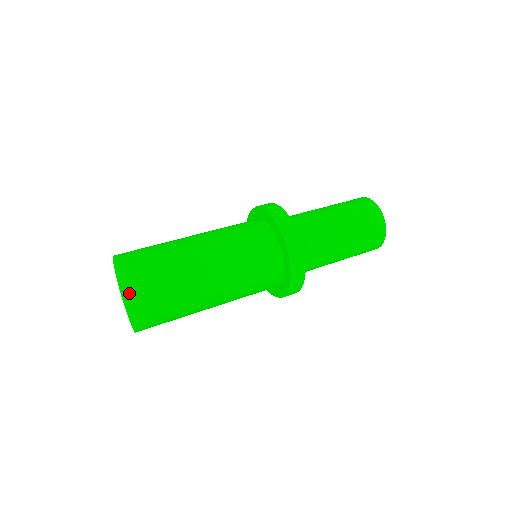
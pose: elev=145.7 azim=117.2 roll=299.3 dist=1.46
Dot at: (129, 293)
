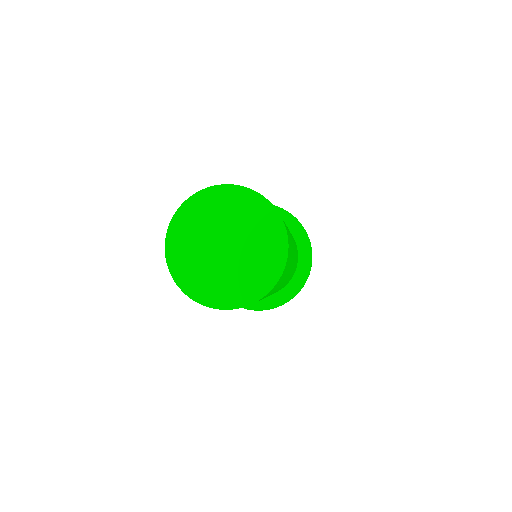
Dot at: (284, 224)
